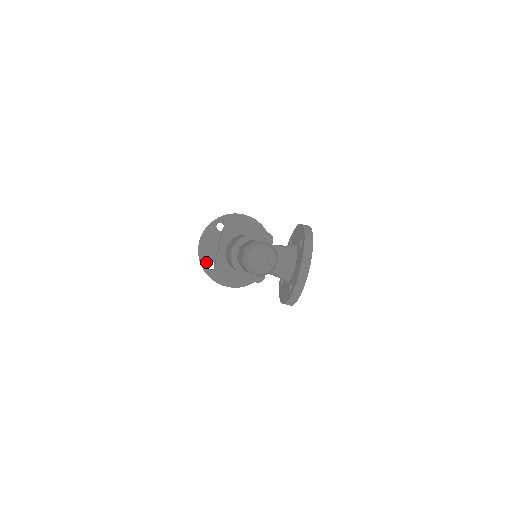
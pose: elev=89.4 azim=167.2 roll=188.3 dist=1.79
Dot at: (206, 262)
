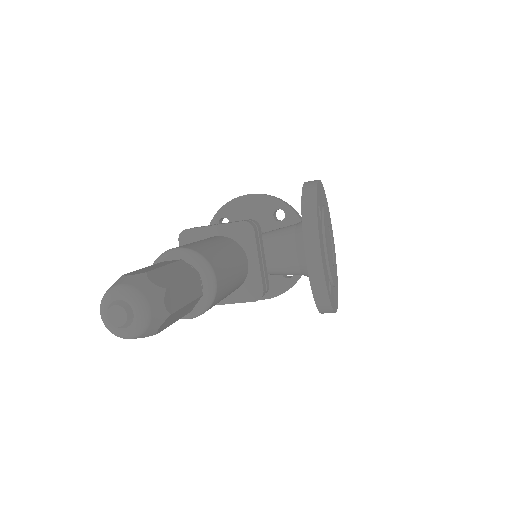
Dot at: occluded
